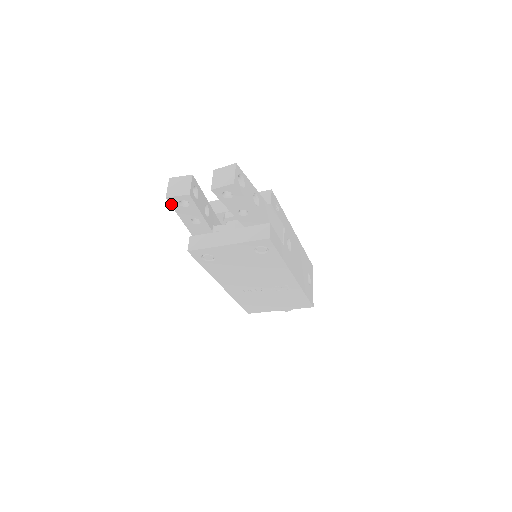
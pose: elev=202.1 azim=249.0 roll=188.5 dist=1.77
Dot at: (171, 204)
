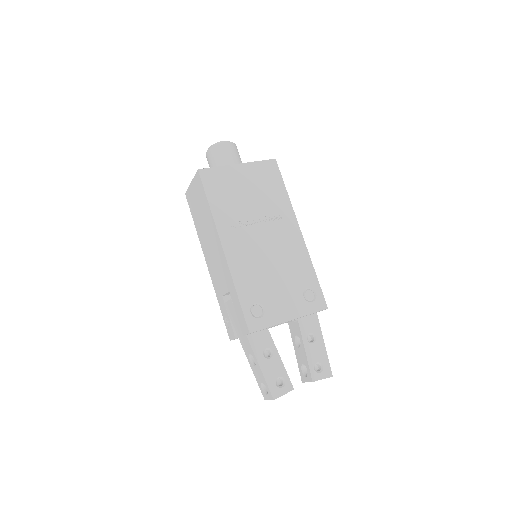
Dot at: (261, 390)
